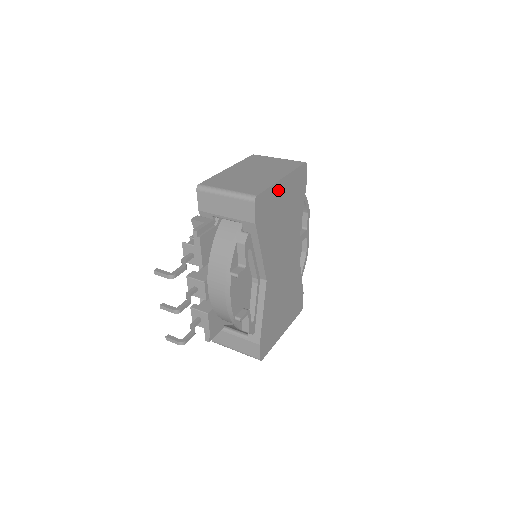
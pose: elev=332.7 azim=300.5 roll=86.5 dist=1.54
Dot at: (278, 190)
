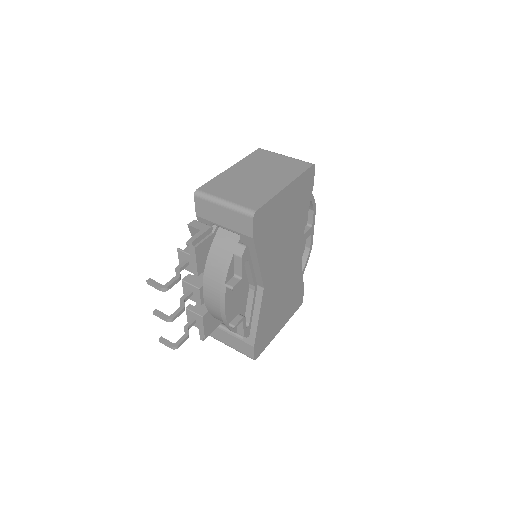
Dot at: (281, 199)
